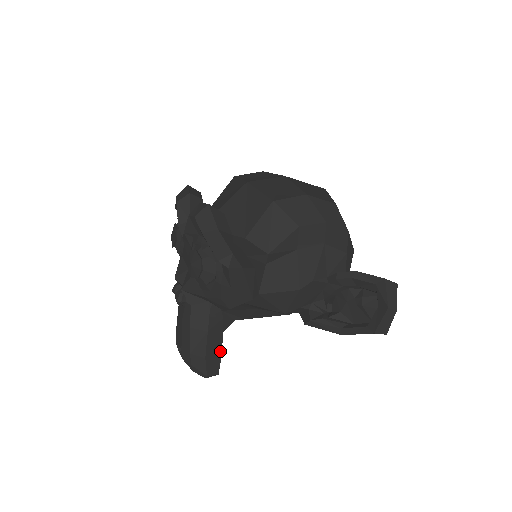
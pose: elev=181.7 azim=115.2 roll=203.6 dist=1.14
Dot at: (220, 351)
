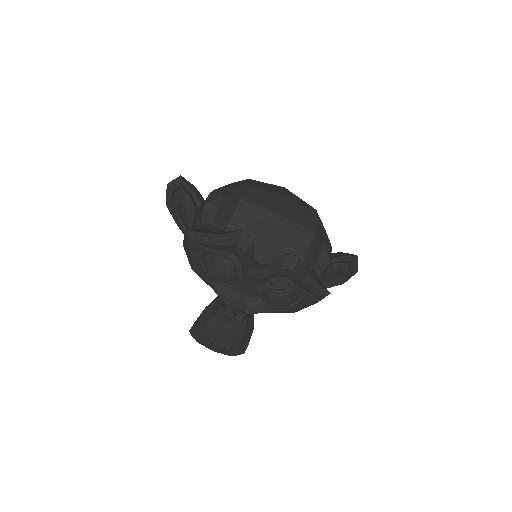
Dot at: occluded
